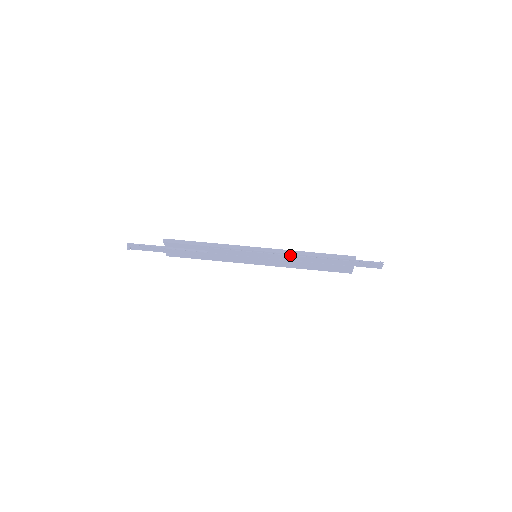
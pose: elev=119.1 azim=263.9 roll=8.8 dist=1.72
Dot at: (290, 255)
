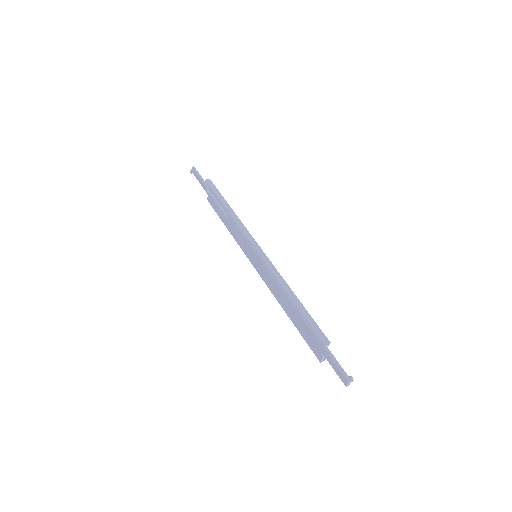
Dot at: (275, 279)
